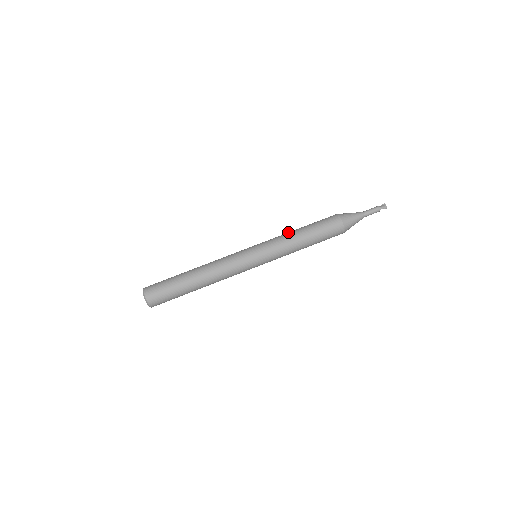
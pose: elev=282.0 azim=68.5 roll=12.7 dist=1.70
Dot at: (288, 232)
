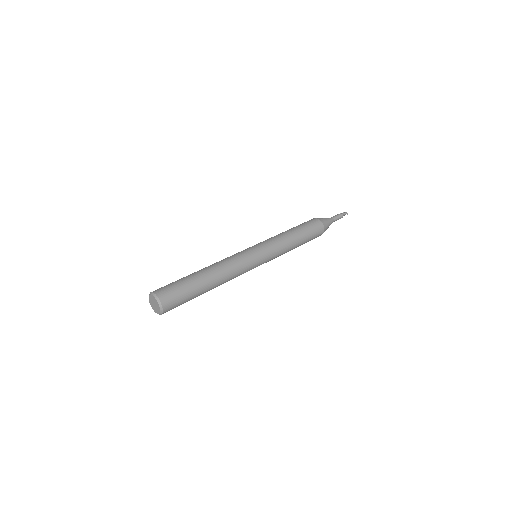
Dot at: occluded
